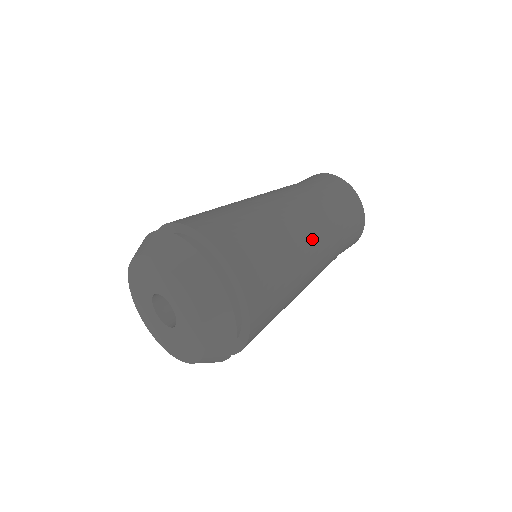
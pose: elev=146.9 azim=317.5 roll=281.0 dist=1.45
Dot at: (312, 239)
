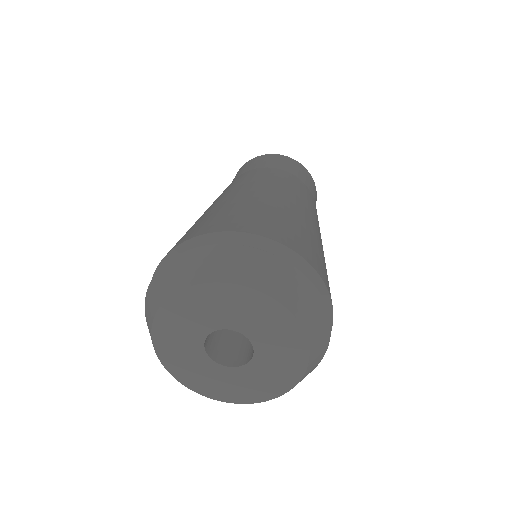
Dot at: (287, 192)
